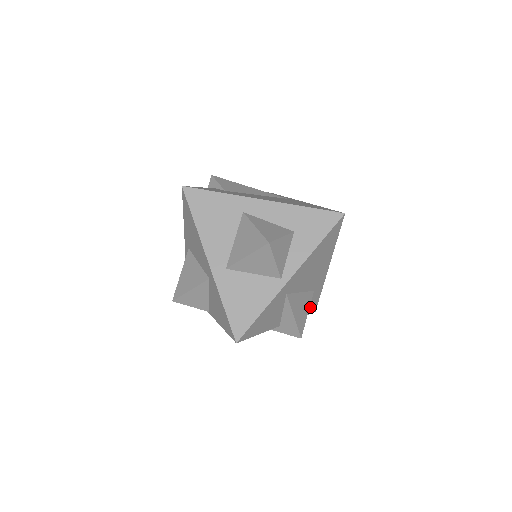
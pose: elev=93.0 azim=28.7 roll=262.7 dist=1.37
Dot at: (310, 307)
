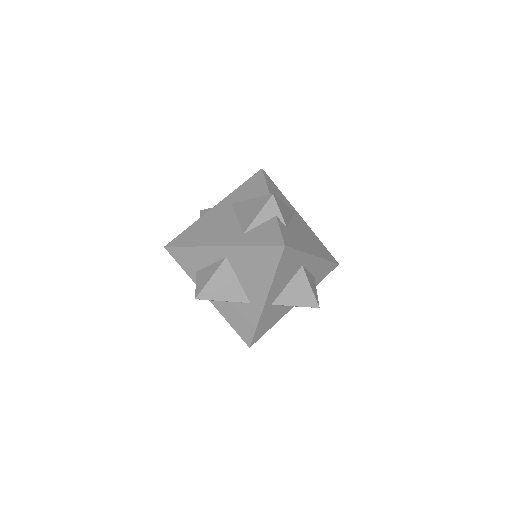
Dot at: occluded
